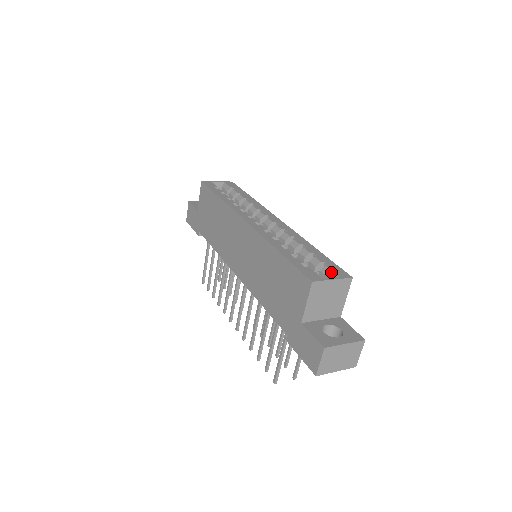
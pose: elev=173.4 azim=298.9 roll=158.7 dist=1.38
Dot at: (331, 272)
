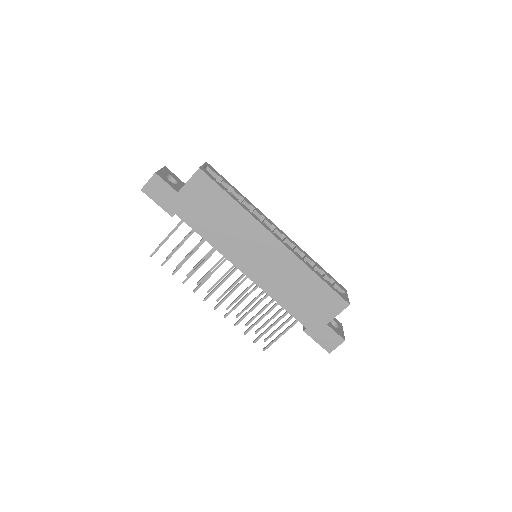
Dot at: (340, 289)
